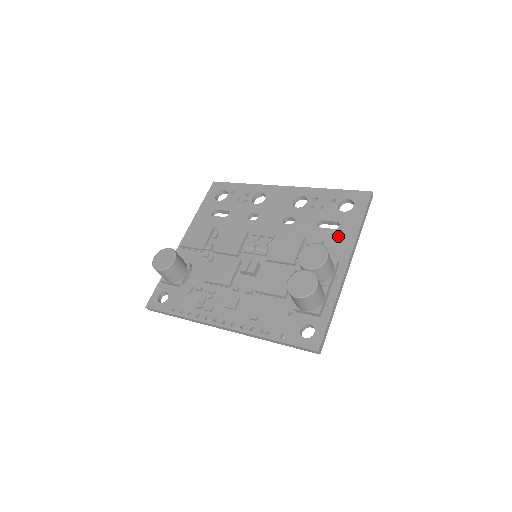
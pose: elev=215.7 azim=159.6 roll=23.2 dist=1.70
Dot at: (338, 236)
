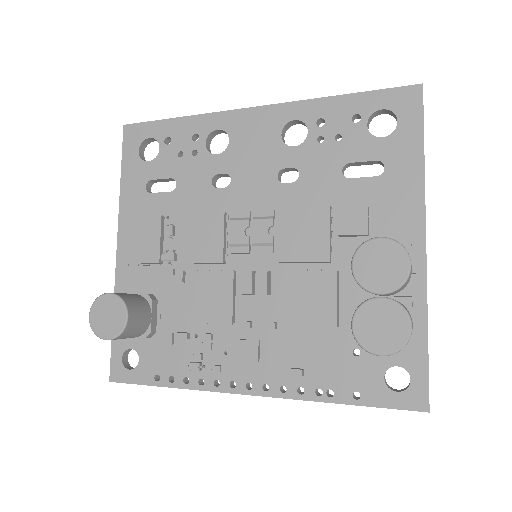
Dot at: (389, 189)
